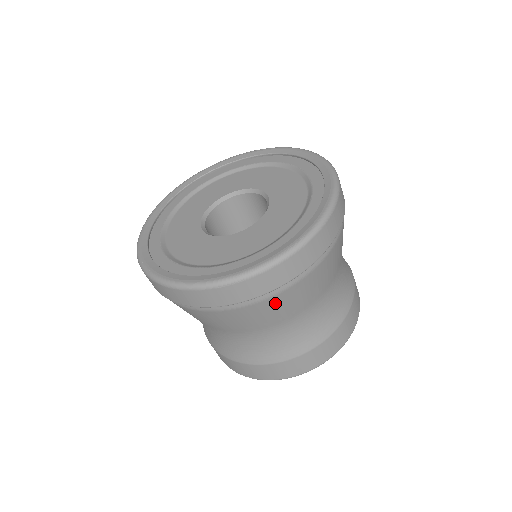
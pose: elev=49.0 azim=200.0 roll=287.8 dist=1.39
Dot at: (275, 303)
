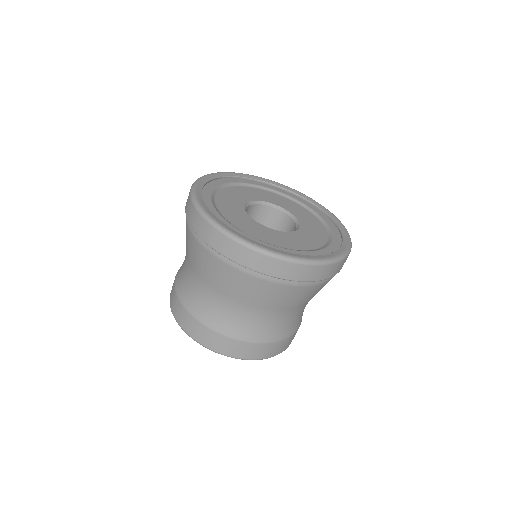
Dot at: (218, 267)
